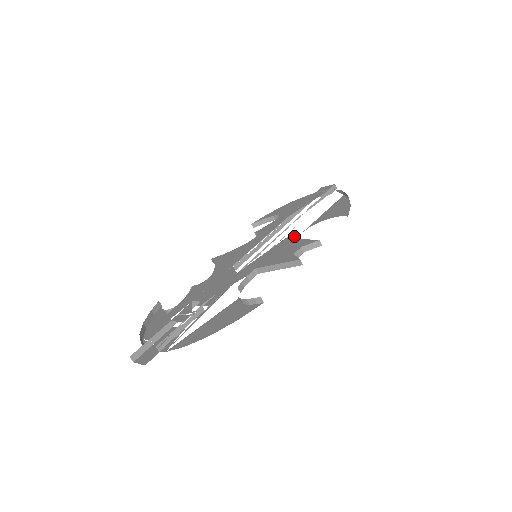
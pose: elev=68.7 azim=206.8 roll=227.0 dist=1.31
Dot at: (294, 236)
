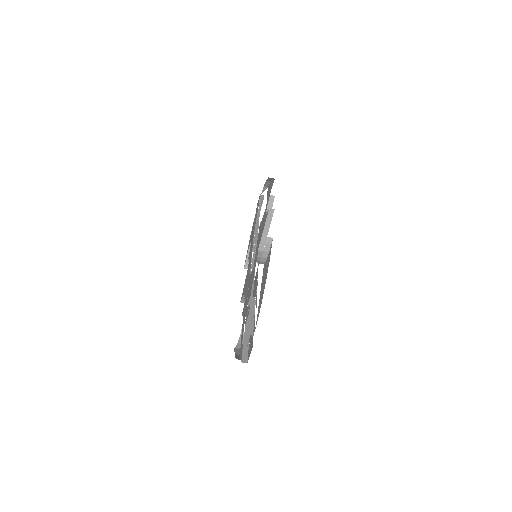
Dot at: occluded
